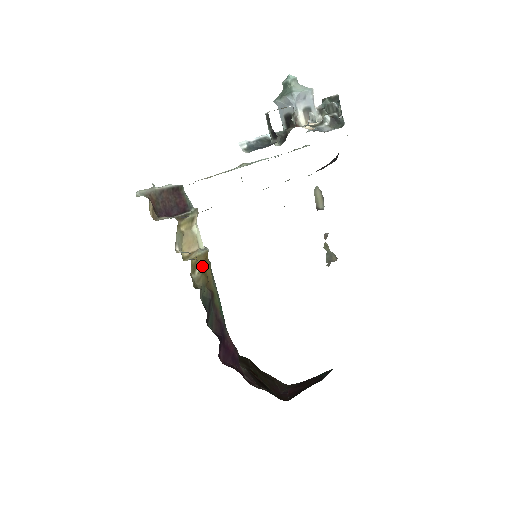
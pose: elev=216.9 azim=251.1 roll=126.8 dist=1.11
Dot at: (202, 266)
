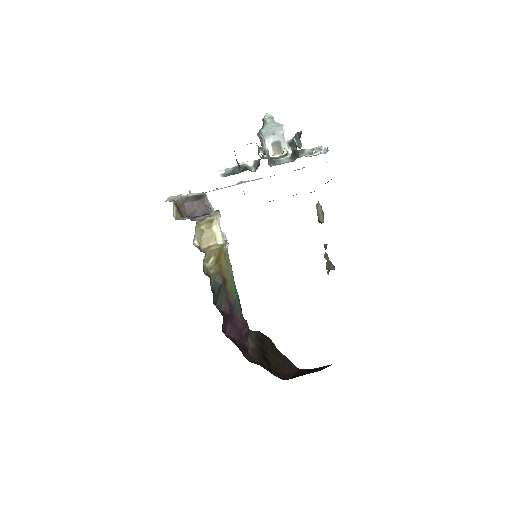
Dot at: (215, 258)
